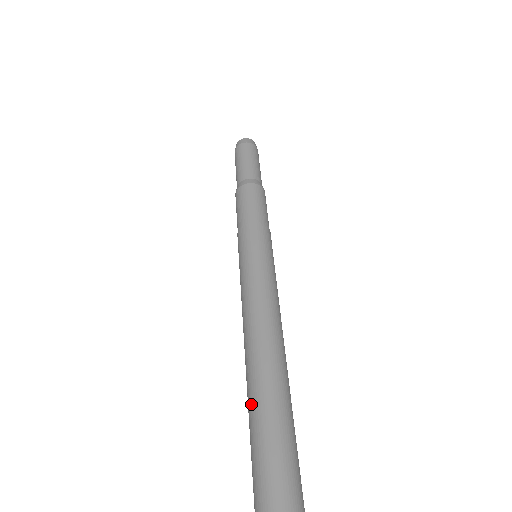
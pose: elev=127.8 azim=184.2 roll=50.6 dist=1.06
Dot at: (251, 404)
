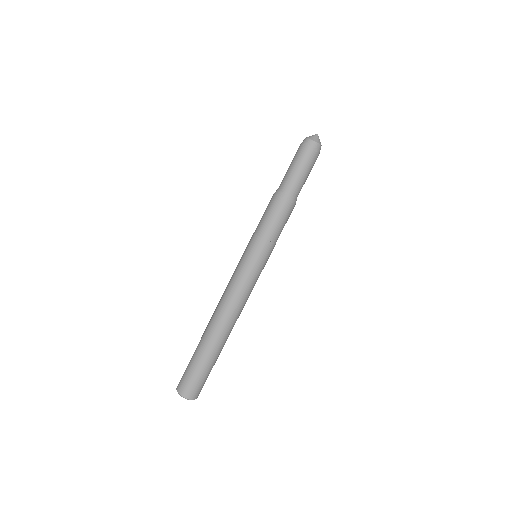
Dot at: (204, 350)
